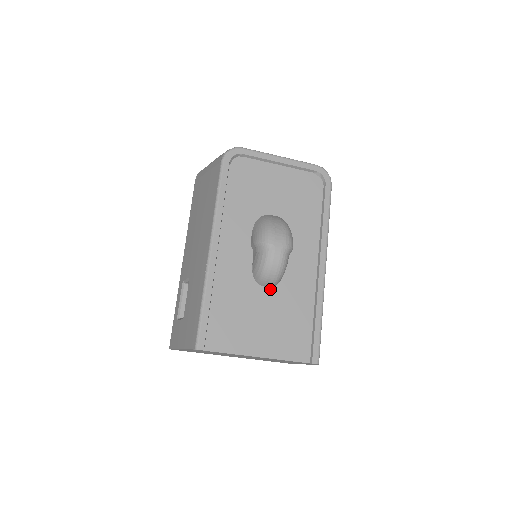
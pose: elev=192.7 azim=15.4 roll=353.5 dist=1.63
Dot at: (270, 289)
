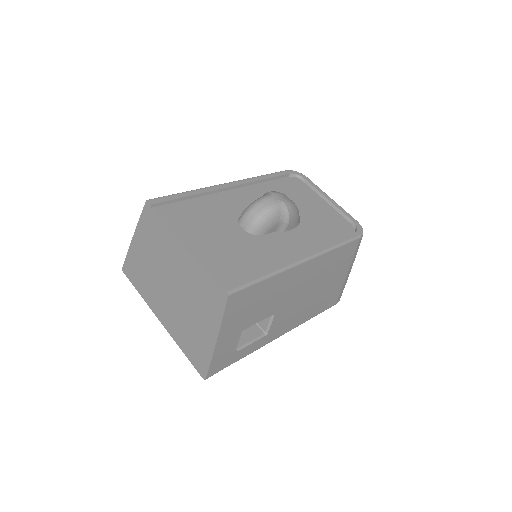
Dot at: (244, 231)
